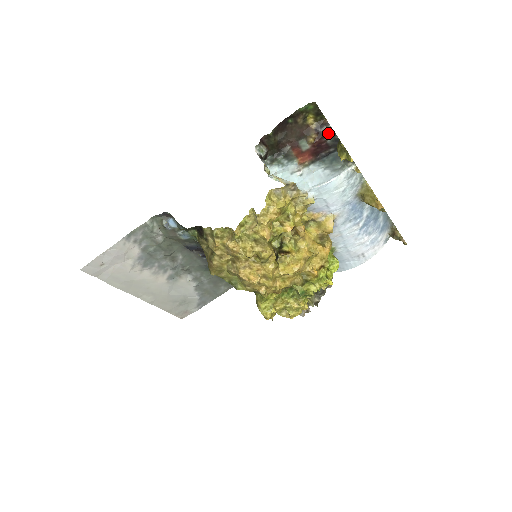
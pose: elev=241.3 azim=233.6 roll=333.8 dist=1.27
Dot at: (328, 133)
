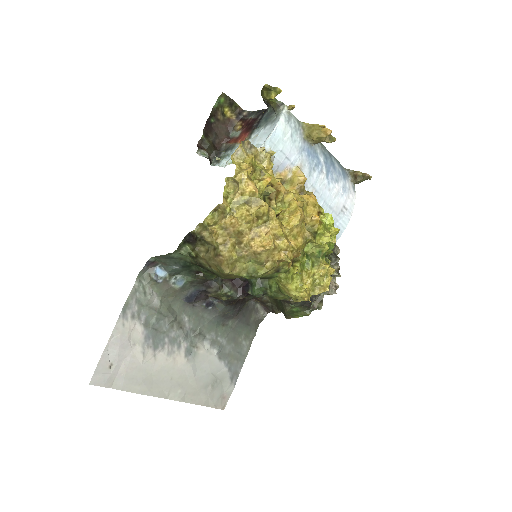
Dot at: (248, 115)
